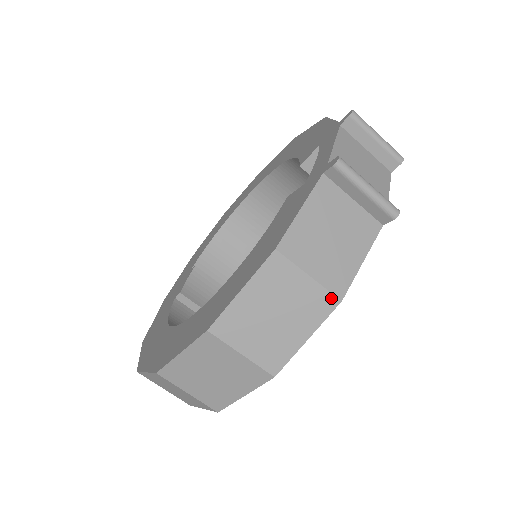
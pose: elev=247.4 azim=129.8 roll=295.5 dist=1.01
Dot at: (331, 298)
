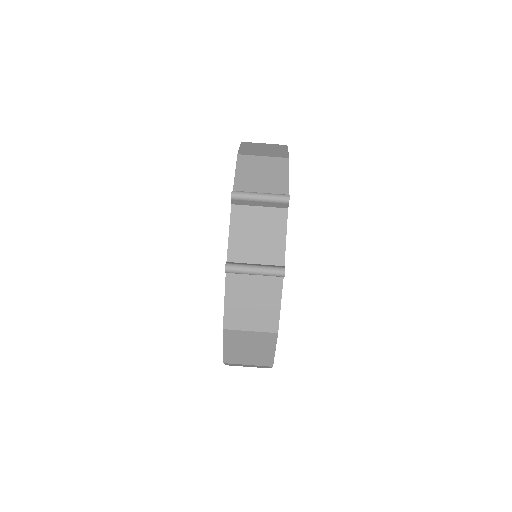
Dot at: (271, 334)
